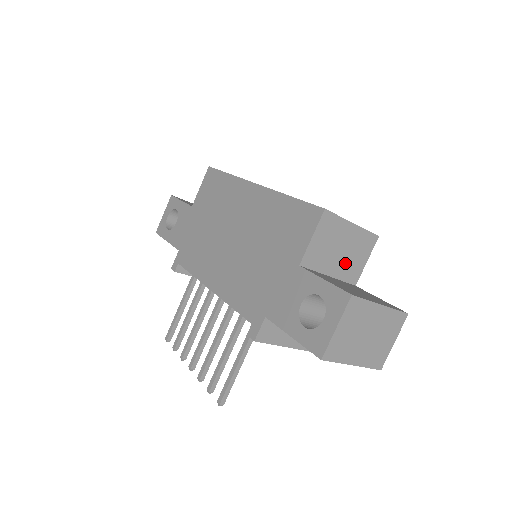
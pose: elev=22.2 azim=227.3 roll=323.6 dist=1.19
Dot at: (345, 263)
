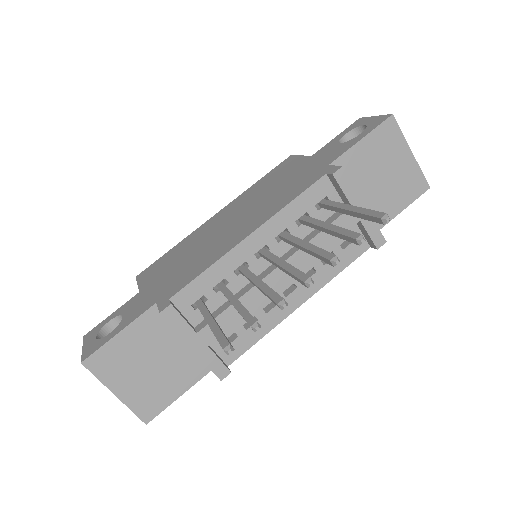
Dot at: occluded
